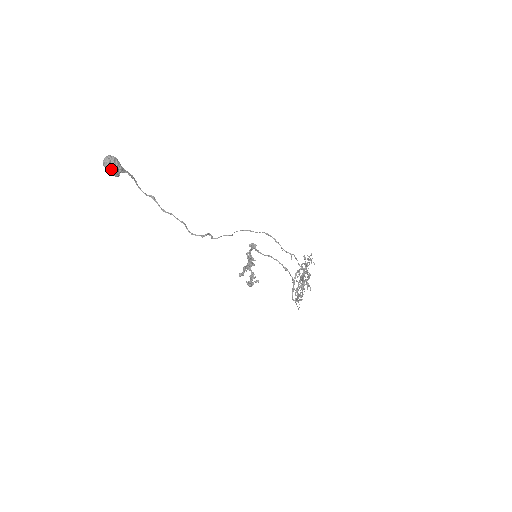
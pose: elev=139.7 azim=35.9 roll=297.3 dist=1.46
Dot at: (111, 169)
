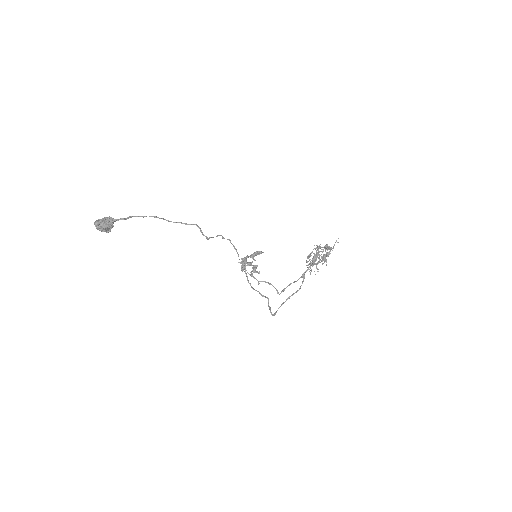
Dot at: (102, 231)
